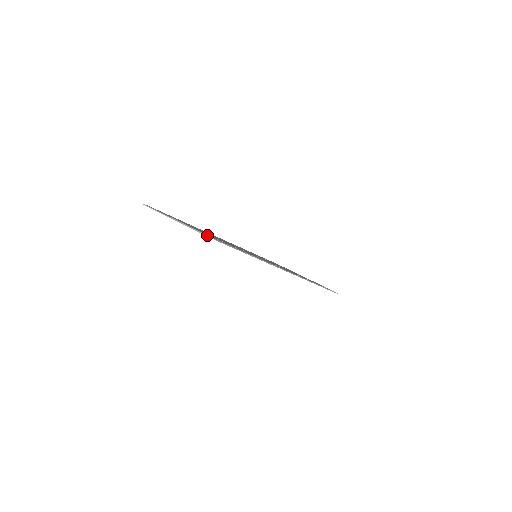
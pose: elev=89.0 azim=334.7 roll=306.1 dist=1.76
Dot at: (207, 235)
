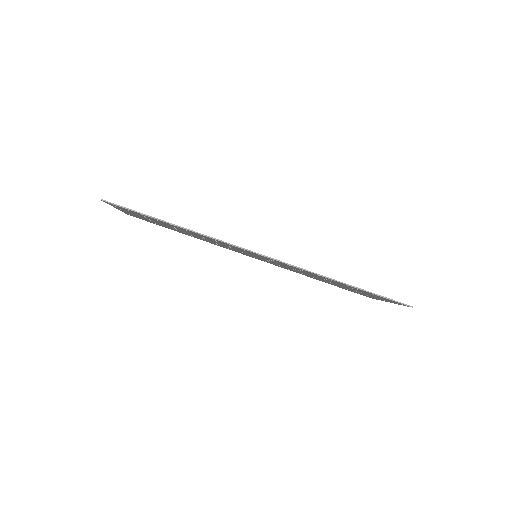
Dot at: occluded
